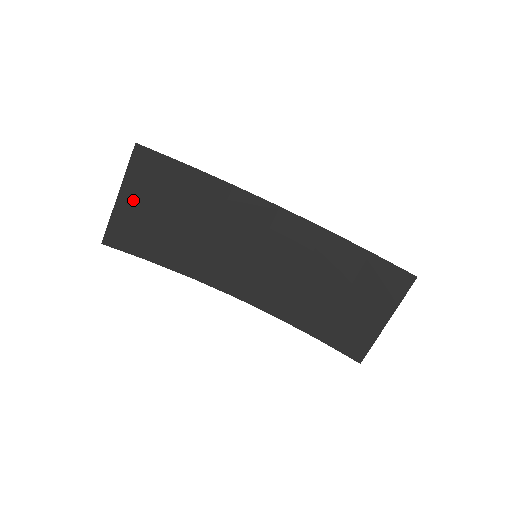
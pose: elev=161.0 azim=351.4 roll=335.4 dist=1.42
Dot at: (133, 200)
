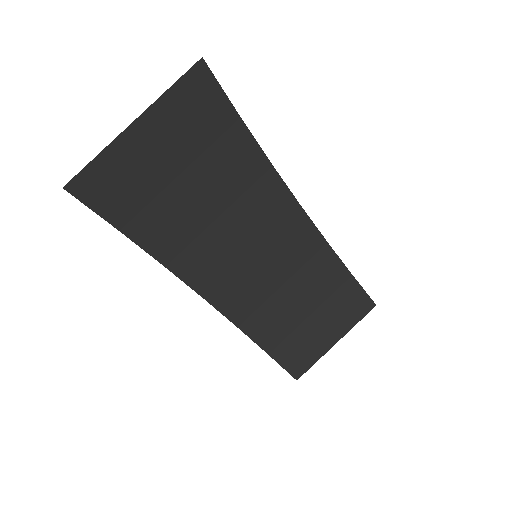
Dot at: (150, 138)
